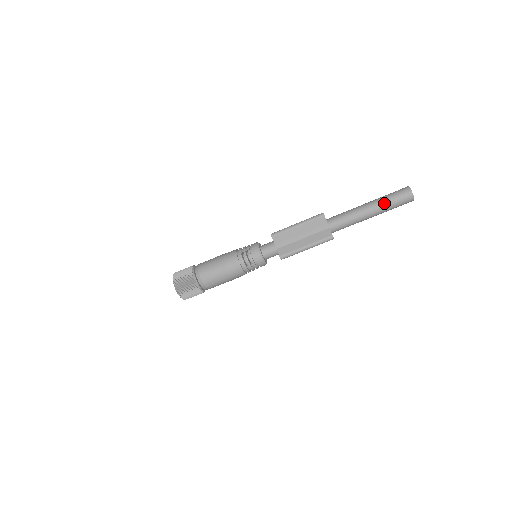
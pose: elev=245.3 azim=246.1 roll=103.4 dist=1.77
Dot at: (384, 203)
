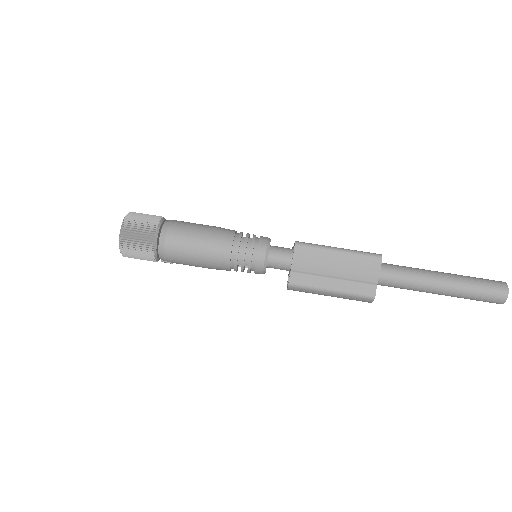
Dot at: (461, 275)
